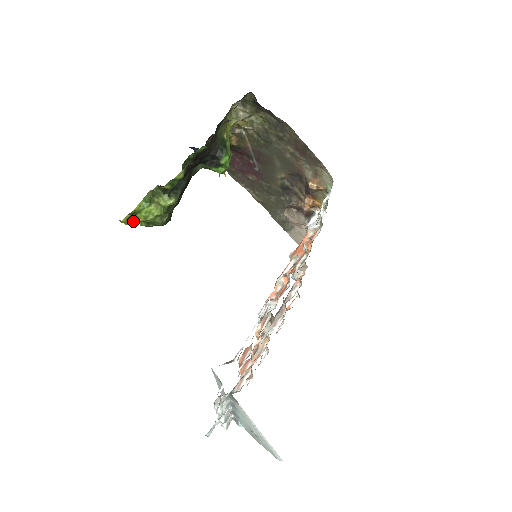
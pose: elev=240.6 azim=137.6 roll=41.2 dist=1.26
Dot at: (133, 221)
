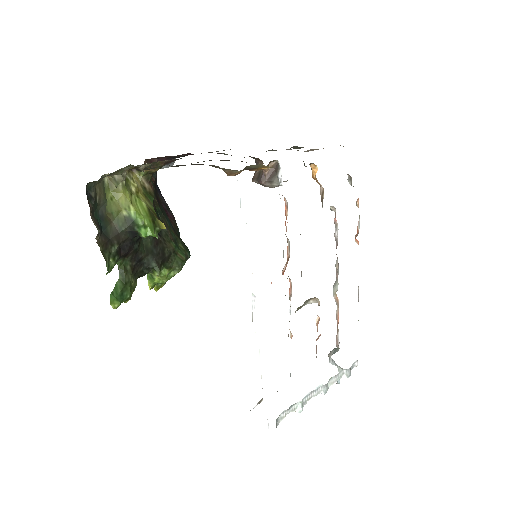
Dot at: (163, 283)
